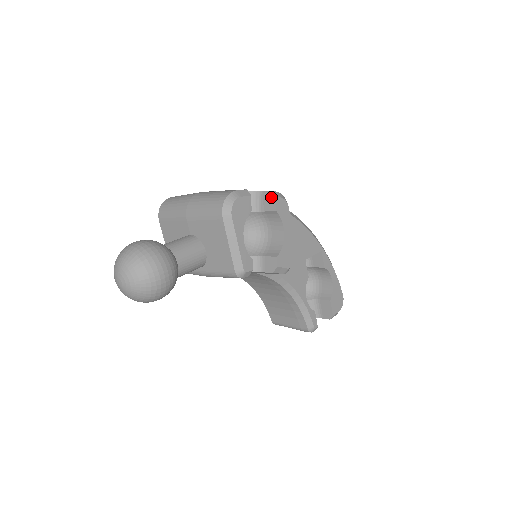
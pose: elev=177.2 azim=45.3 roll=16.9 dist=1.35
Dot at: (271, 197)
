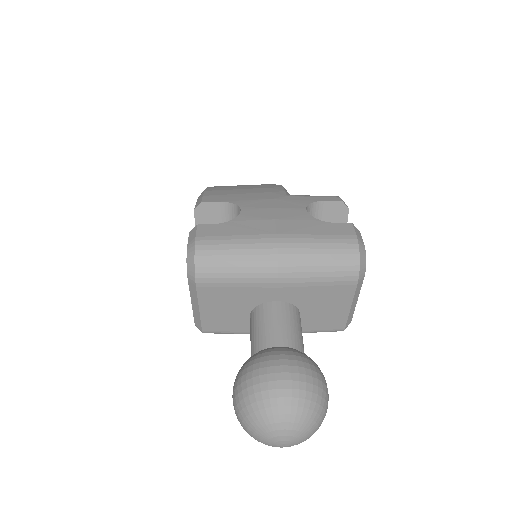
Dot at: (341, 209)
